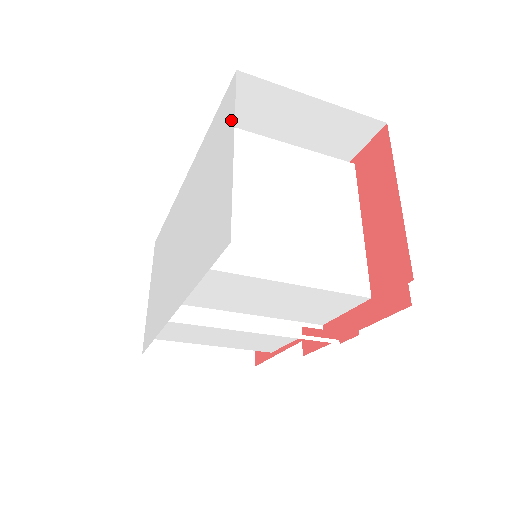
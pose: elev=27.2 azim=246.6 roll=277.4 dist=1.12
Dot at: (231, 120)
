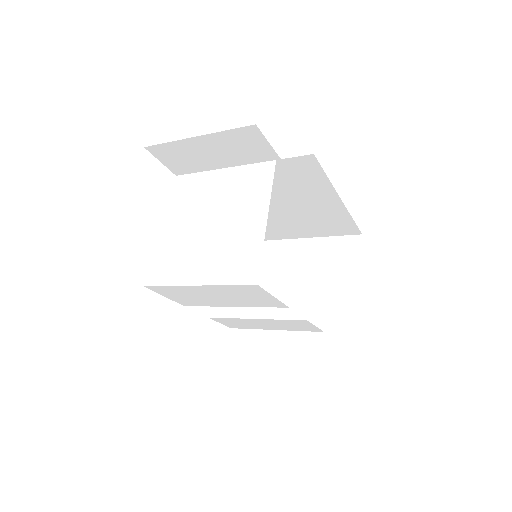
Dot at: occluded
